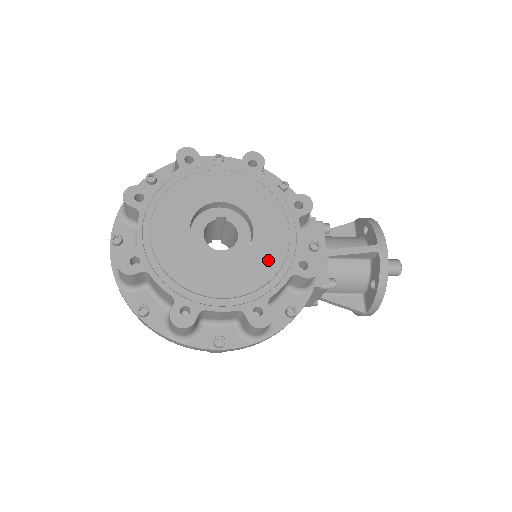
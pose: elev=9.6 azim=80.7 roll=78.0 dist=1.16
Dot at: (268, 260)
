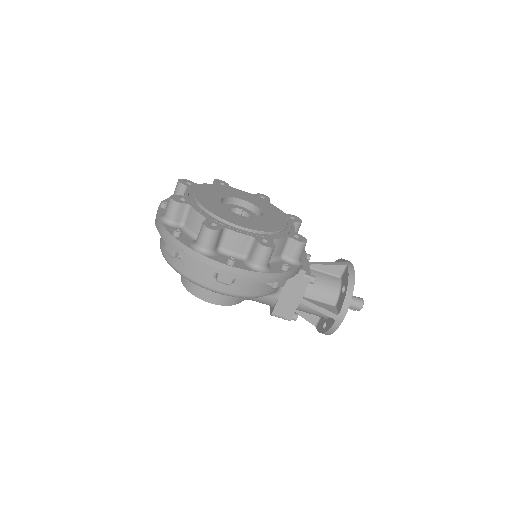
Dot at: (273, 225)
